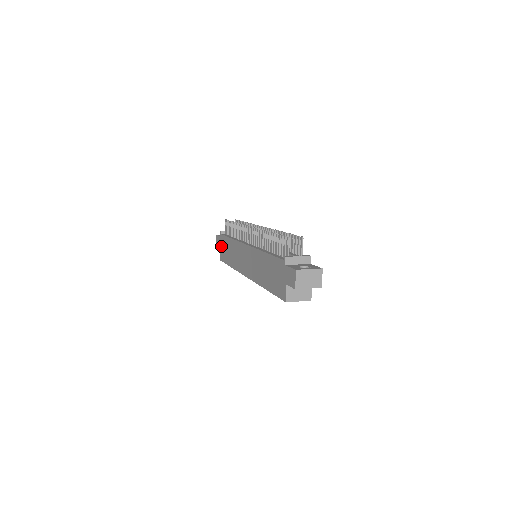
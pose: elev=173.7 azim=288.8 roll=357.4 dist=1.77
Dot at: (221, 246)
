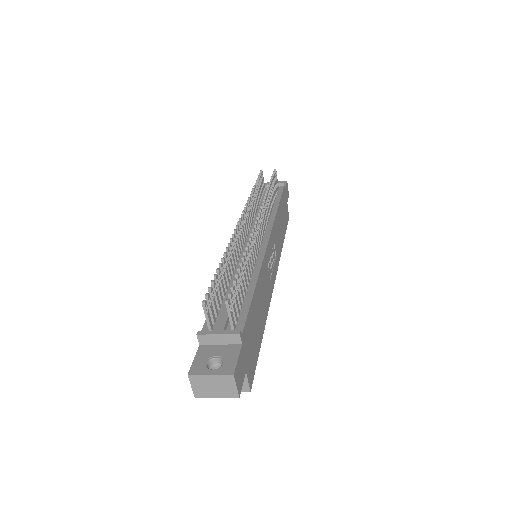
Dot at: occluded
